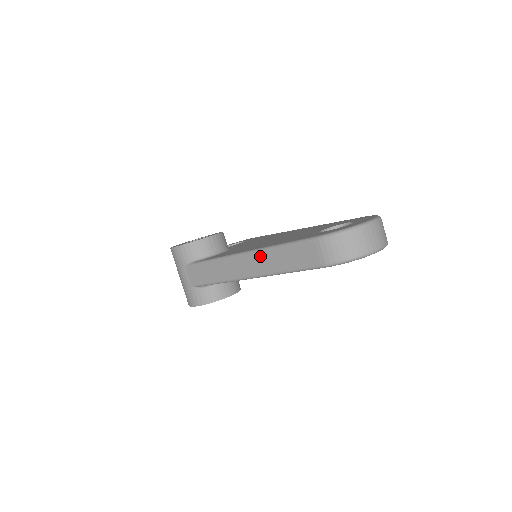
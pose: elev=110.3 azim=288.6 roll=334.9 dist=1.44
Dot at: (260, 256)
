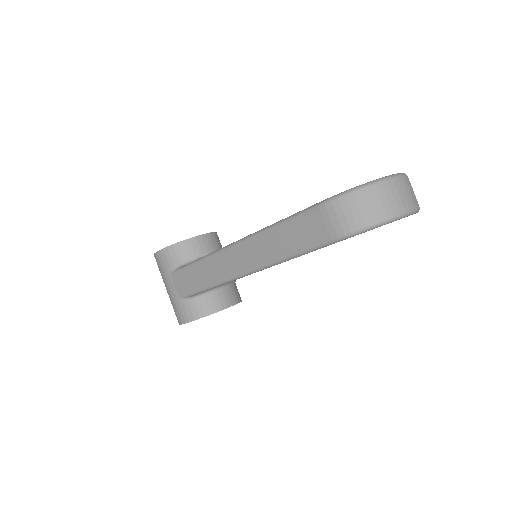
Dot at: (254, 242)
